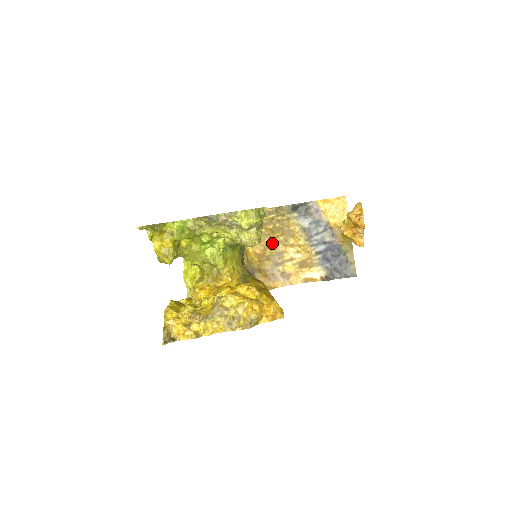
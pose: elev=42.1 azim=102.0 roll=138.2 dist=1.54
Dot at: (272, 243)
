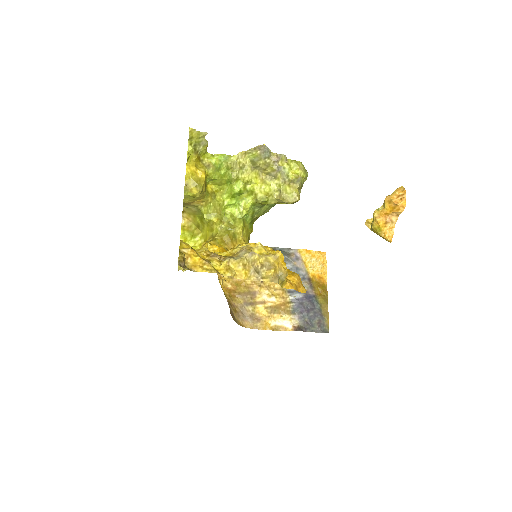
Dot at: (246, 281)
